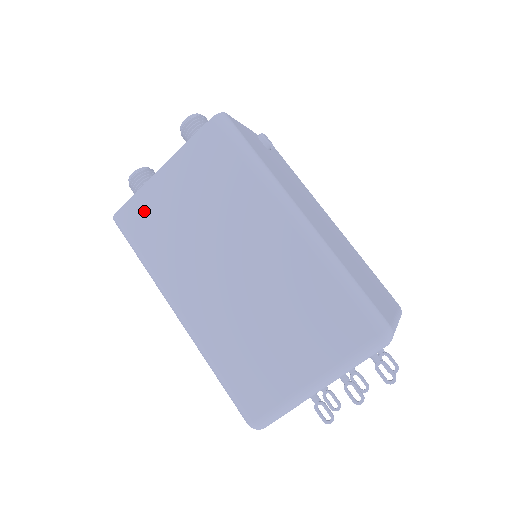
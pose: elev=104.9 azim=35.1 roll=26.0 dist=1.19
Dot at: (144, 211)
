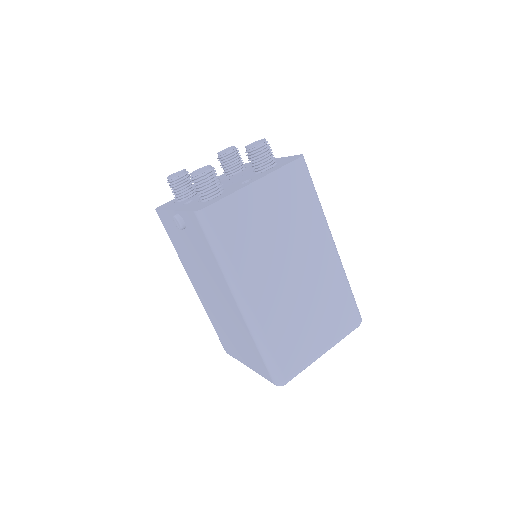
Dot at: (234, 212)
